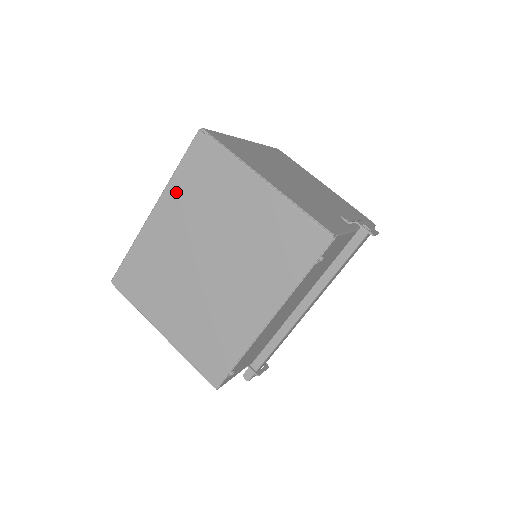
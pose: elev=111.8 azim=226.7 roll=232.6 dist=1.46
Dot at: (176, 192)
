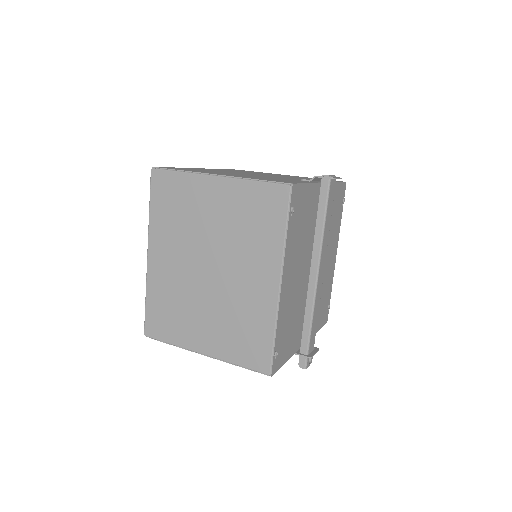
Dot at: (158, 228)
